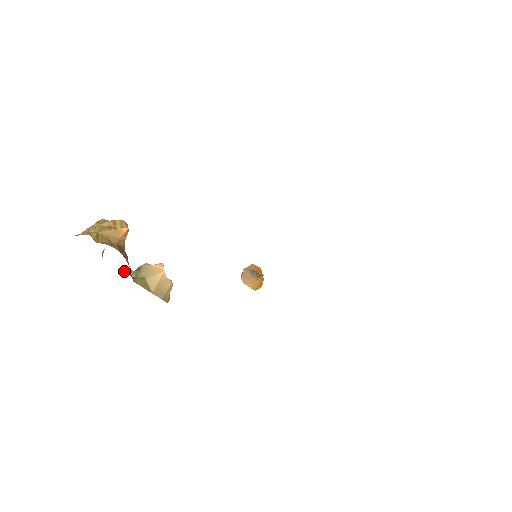
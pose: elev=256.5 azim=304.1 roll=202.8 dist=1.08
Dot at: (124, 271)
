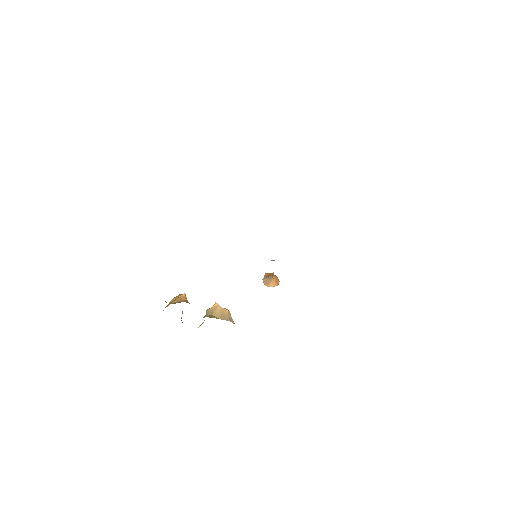
Dot at: (200, 325)
